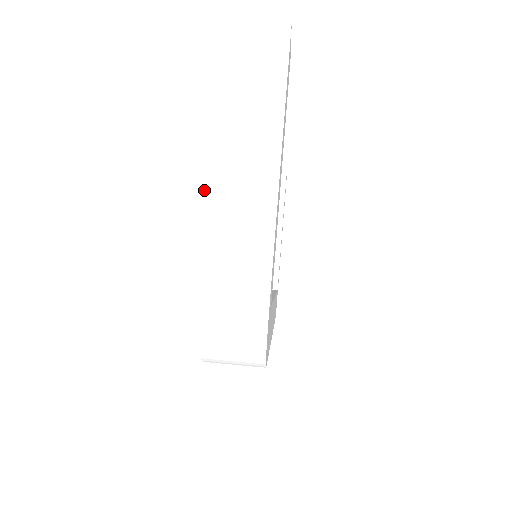
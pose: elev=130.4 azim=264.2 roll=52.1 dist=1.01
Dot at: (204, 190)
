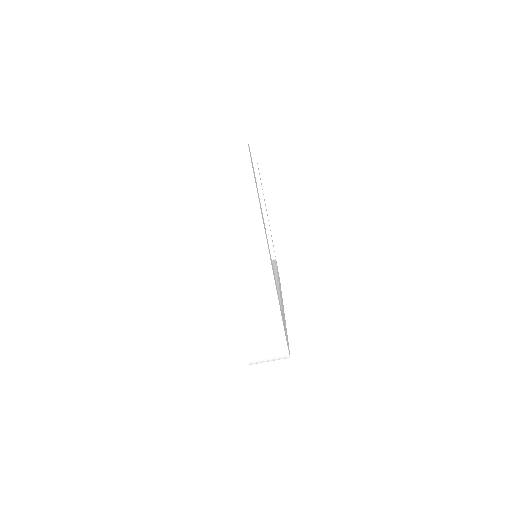
Dot at: (222, 268)
